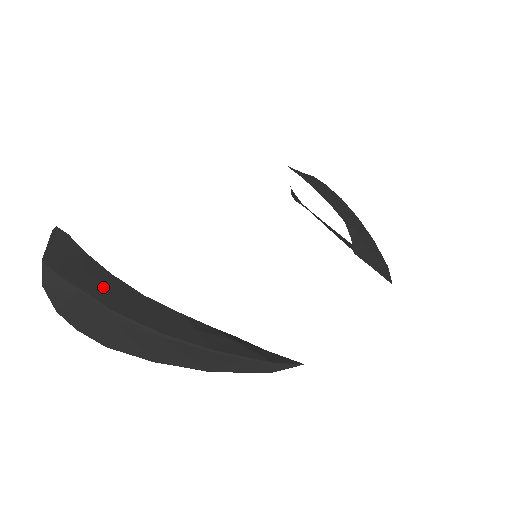
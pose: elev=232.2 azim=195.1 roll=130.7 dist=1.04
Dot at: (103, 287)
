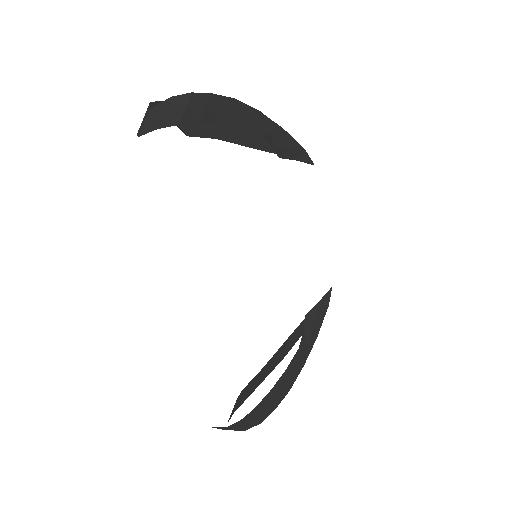
Dot at: (278, 395)
